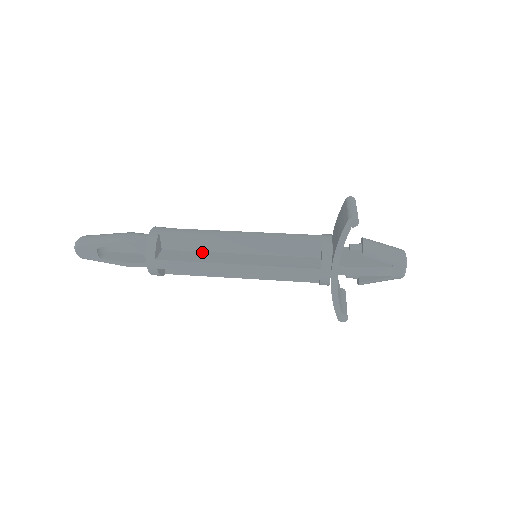
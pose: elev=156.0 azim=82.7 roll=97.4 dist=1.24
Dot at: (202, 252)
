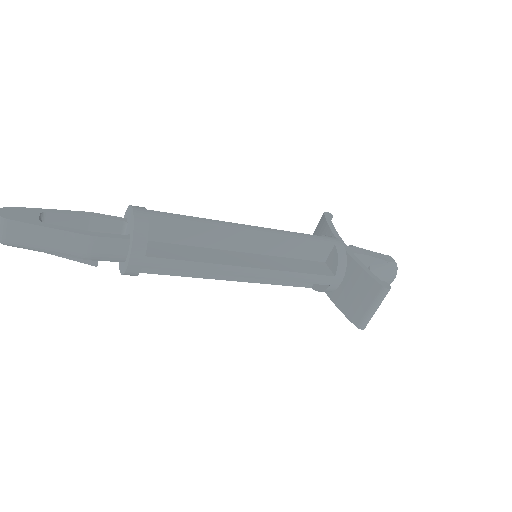
Dot at: occluded
